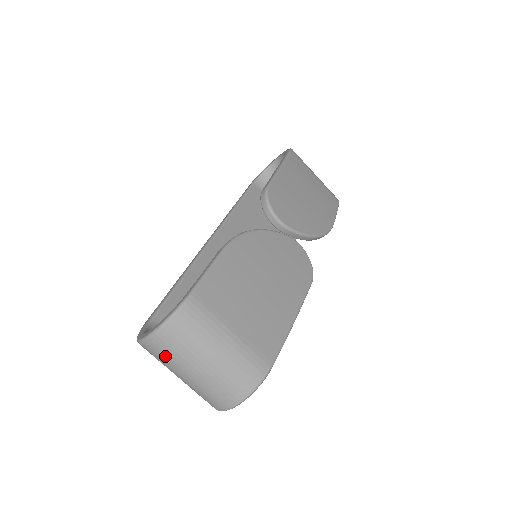
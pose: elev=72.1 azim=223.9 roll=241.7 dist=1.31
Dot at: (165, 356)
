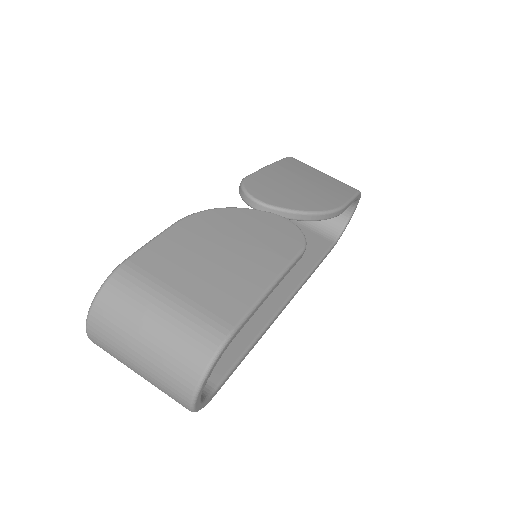
Dot at: (108, 342)
